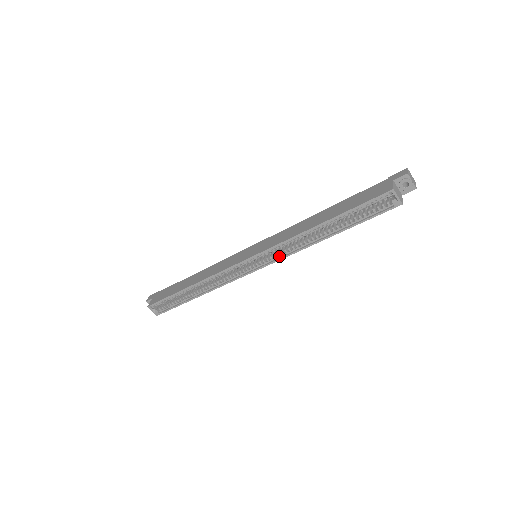
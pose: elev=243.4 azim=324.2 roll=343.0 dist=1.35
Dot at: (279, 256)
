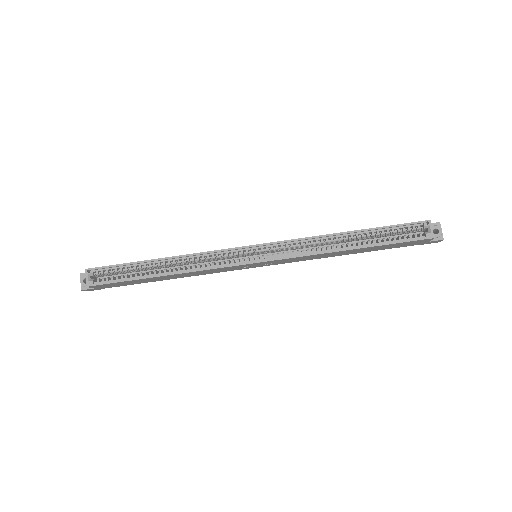
Dot at: (288, 255)
